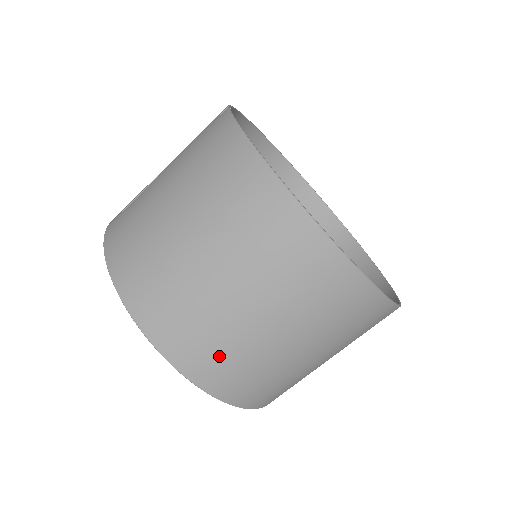
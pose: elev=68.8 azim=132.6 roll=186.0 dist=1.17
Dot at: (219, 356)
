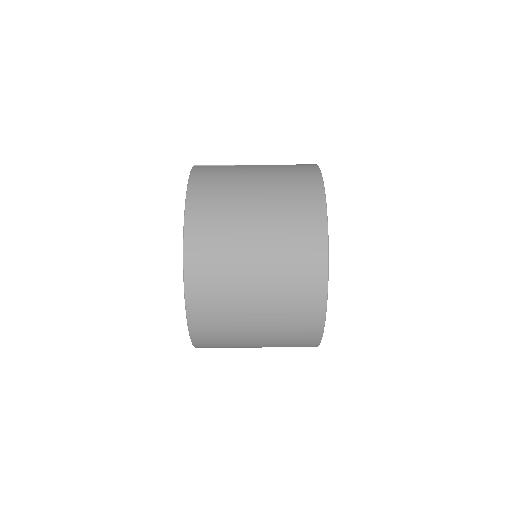
Dot at: (214, 285)
